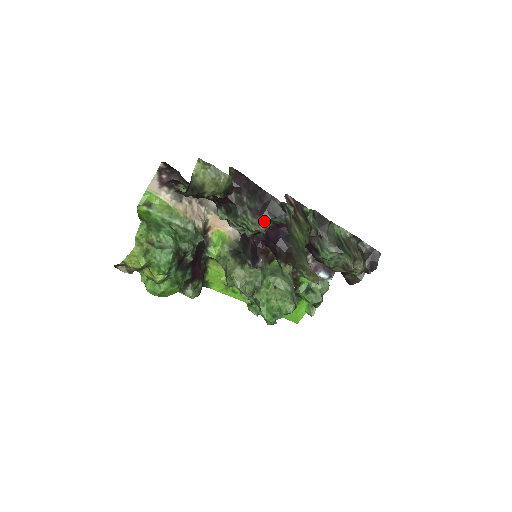
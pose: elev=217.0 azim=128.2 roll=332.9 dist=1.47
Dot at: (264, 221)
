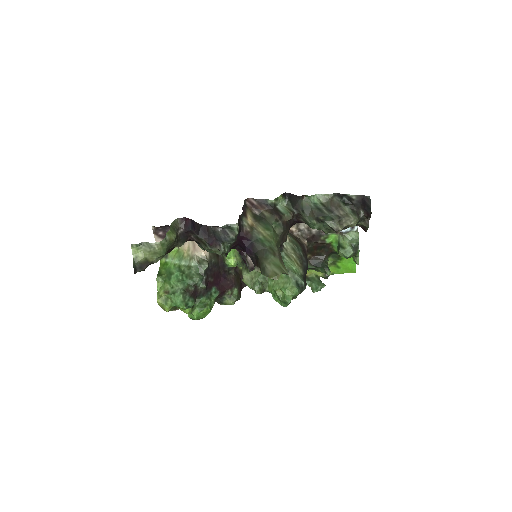
Dot at: (218, 248)
